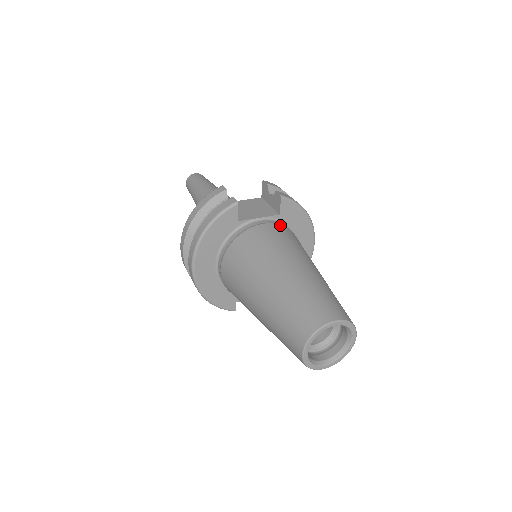
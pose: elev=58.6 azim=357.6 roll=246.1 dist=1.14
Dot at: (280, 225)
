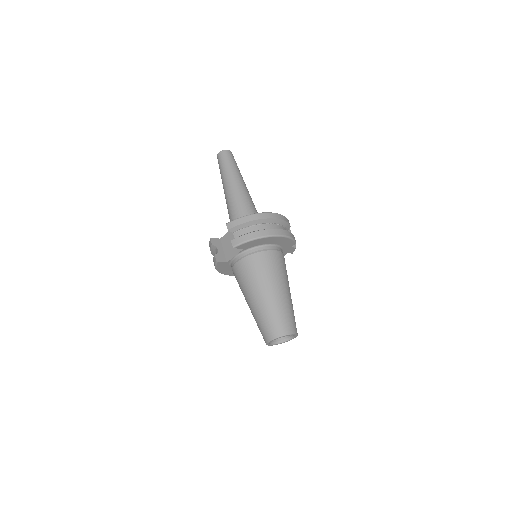
Dot at: (246, 258)
